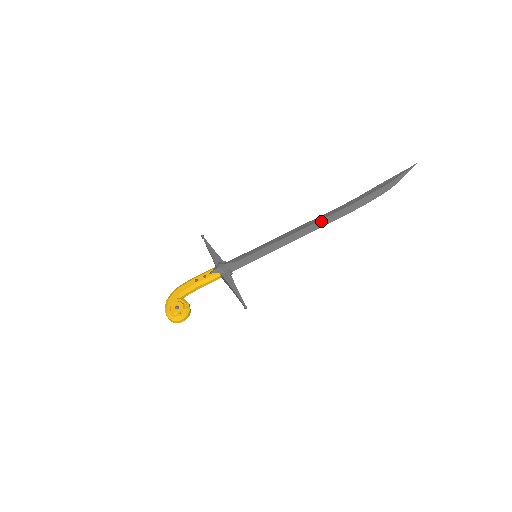
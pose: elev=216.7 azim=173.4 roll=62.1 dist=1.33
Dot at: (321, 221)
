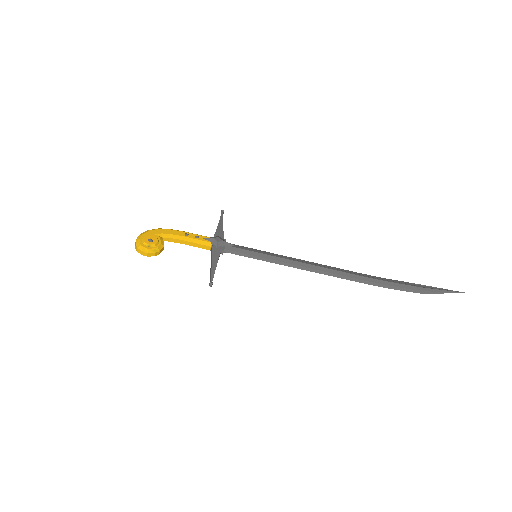
Dot at: (338, 272)
